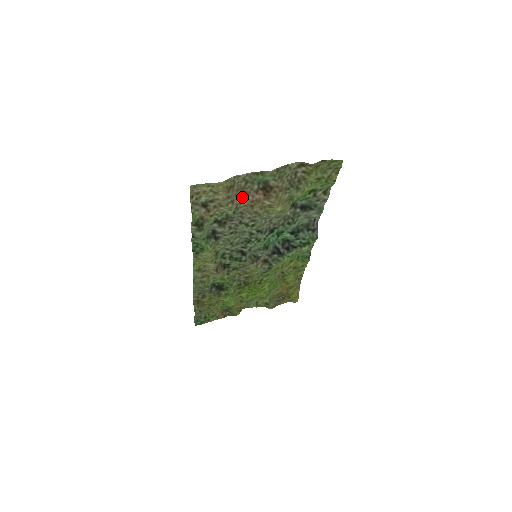
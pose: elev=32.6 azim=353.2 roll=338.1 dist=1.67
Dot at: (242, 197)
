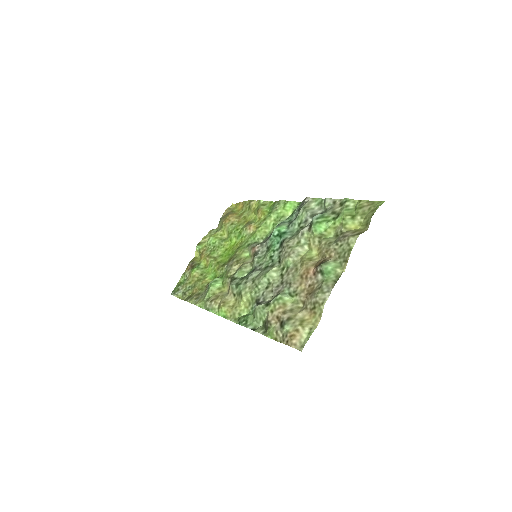
Dot at: (308, 291)
